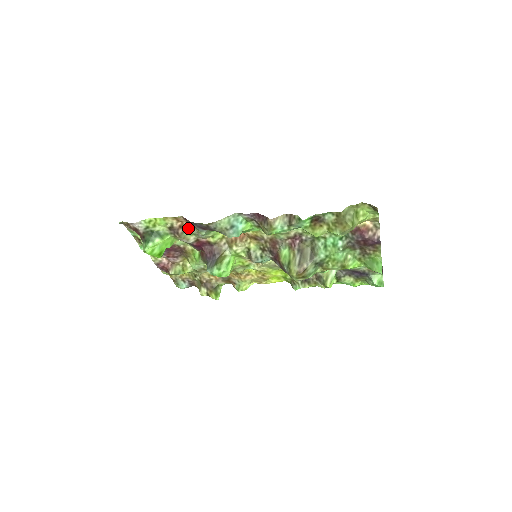
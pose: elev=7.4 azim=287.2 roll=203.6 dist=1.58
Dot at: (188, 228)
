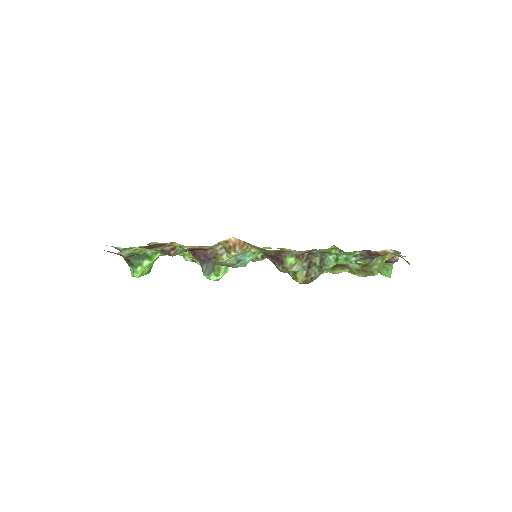
Dot at: (181, 248)
